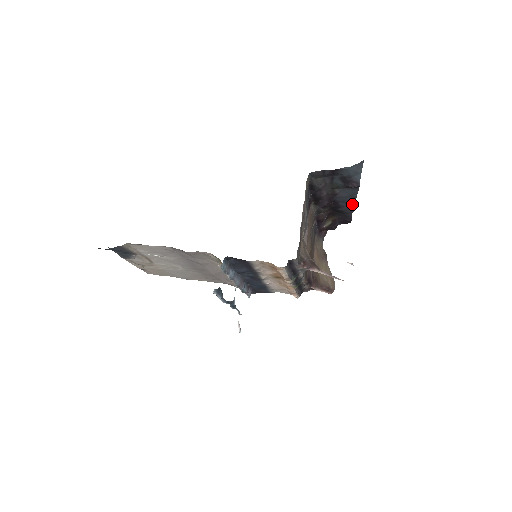
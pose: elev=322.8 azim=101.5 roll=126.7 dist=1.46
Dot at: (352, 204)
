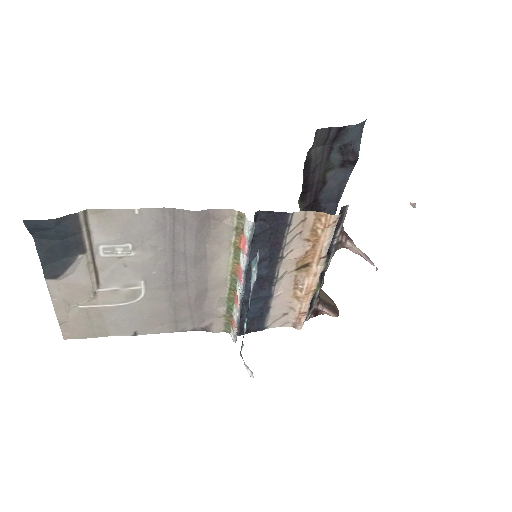
Dot at: (335, 203)
